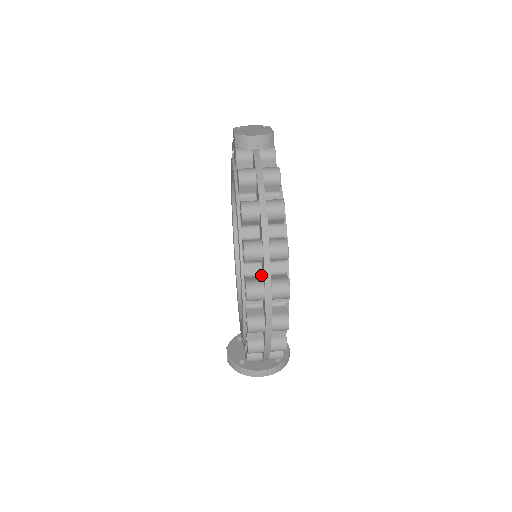
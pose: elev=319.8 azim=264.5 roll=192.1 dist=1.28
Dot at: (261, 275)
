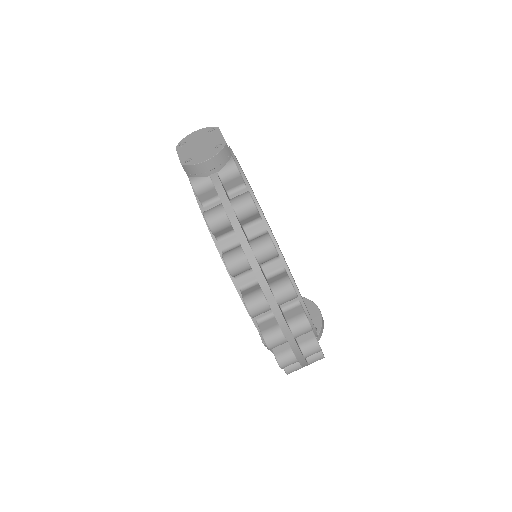
Dot at: (274, 316)
